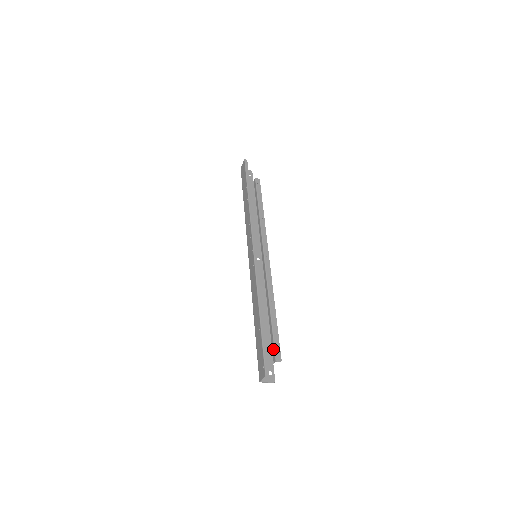
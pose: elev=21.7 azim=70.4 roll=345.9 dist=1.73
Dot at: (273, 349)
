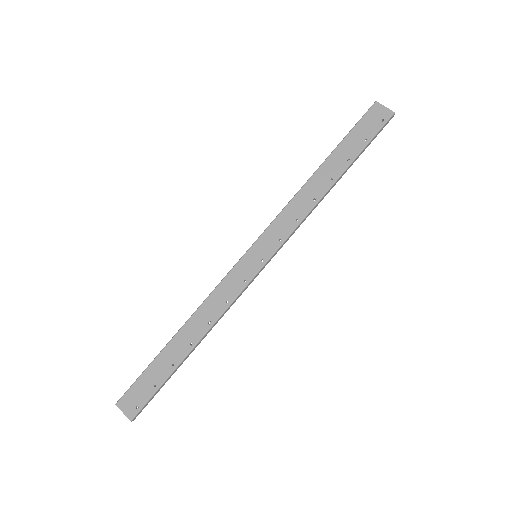
Dot at: occluded
